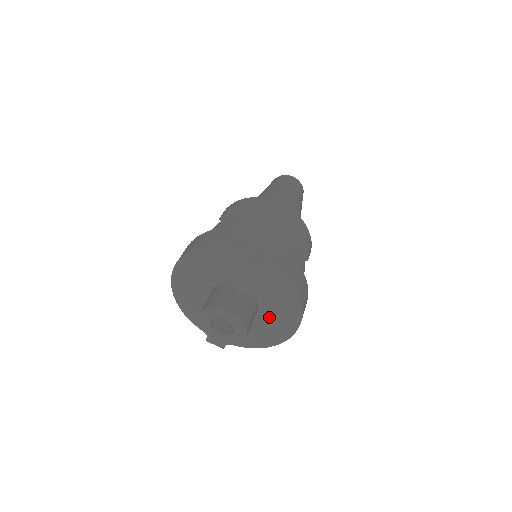
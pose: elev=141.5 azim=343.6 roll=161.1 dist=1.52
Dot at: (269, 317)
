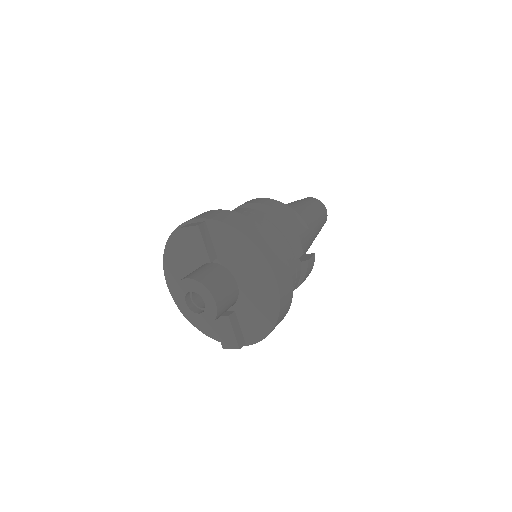
Dot at: (249, 284)
